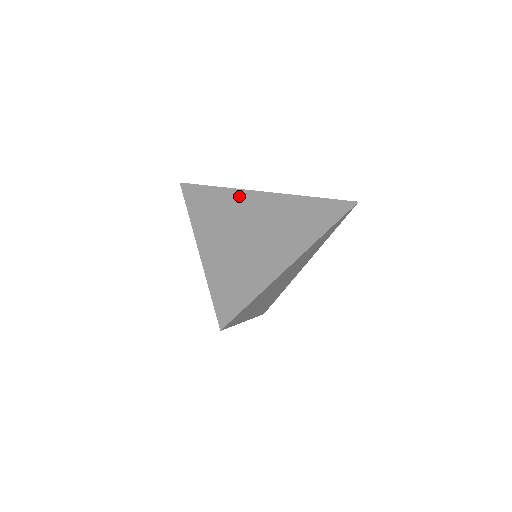
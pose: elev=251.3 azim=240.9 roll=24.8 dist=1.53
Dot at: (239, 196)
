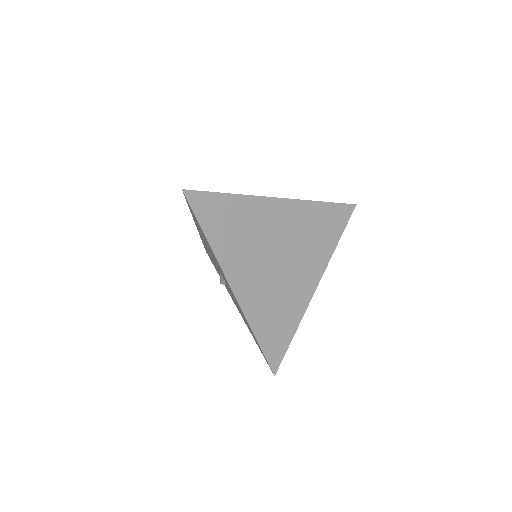
Dot at: occluded
